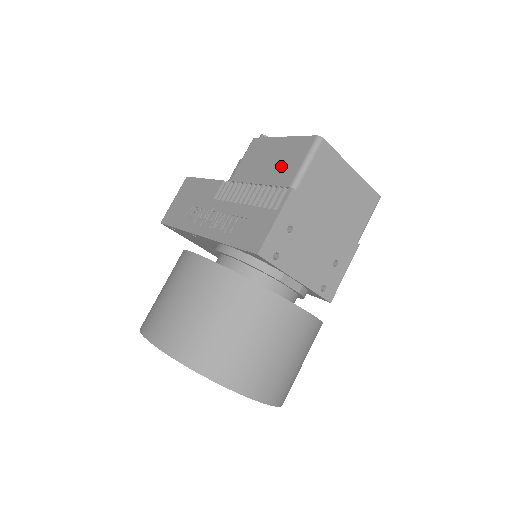
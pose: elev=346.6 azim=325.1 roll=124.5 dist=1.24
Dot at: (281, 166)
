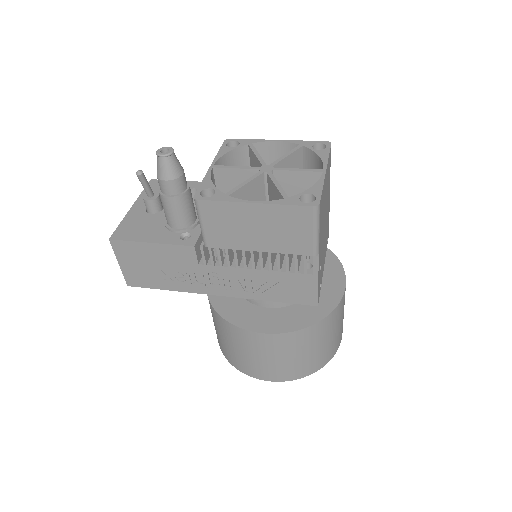
Dot at: (282, 236)
